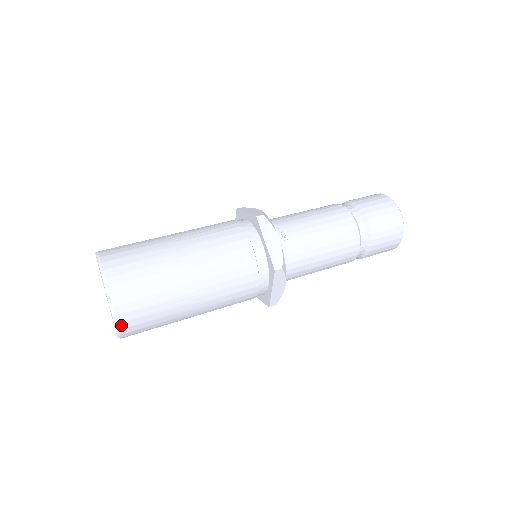
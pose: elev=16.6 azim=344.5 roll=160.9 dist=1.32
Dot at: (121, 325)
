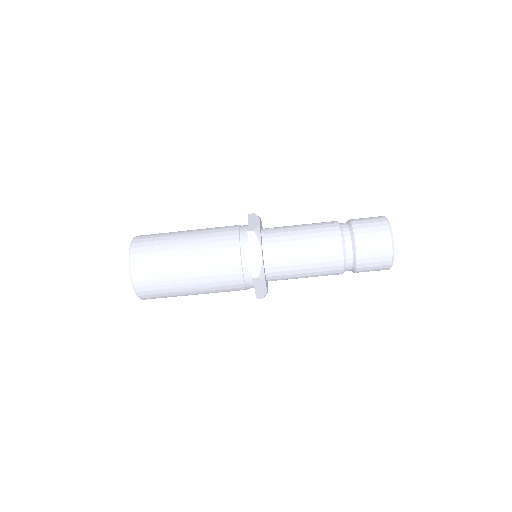
Dot at: (133, 263)
